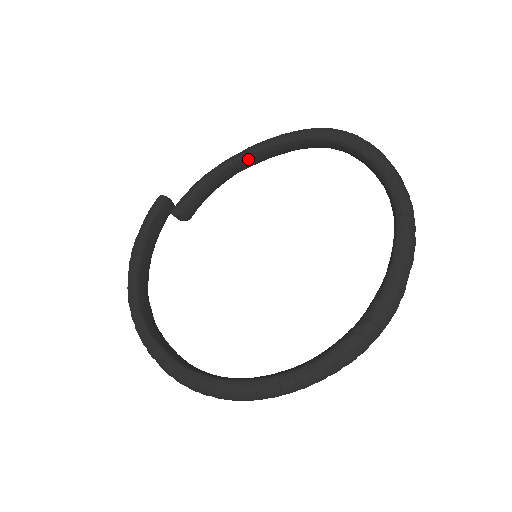
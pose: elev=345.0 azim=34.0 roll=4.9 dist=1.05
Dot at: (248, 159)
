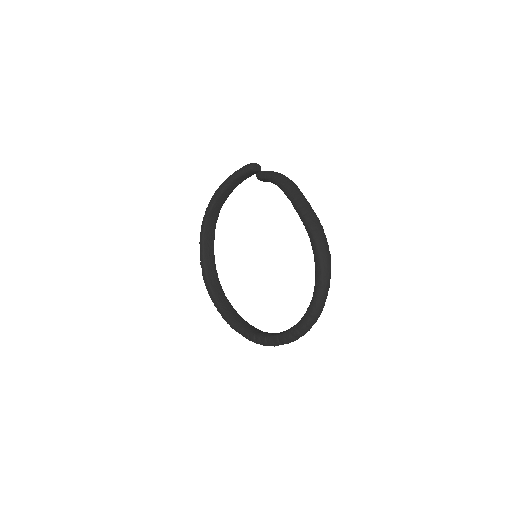
Dot at: occluded
